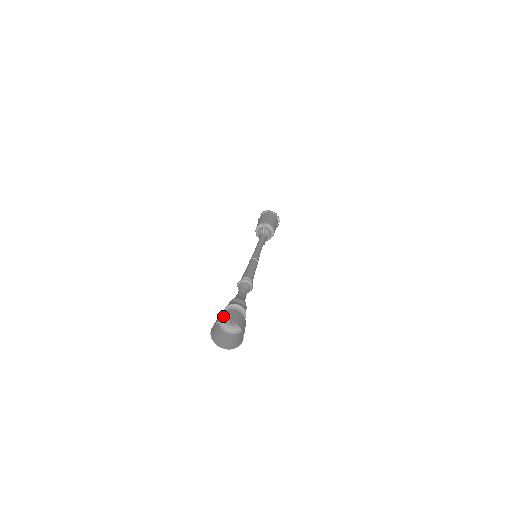
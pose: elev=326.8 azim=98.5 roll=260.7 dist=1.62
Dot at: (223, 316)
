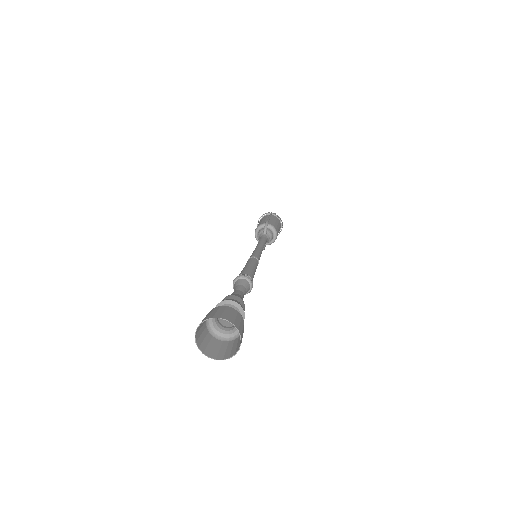
Dot at: (215, 312)
